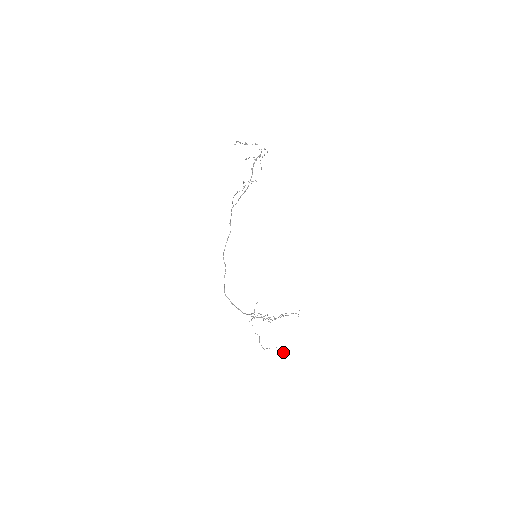
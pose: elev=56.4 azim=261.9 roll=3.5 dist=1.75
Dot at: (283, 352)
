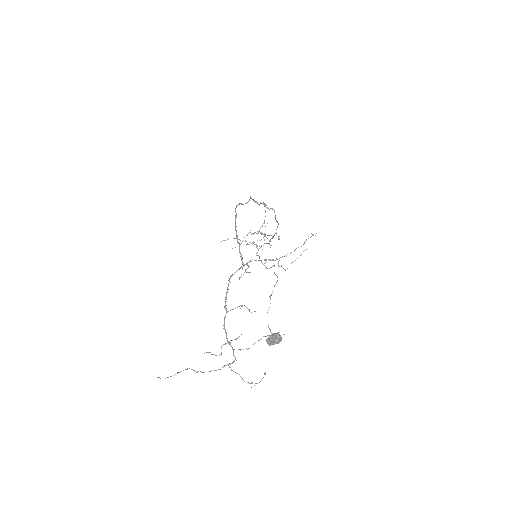
Dot at: (279, 340)
